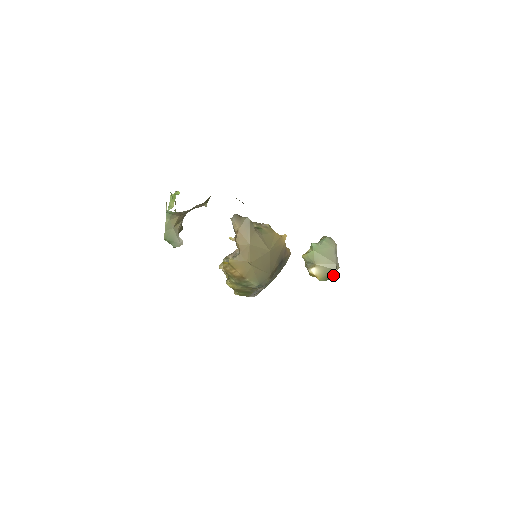
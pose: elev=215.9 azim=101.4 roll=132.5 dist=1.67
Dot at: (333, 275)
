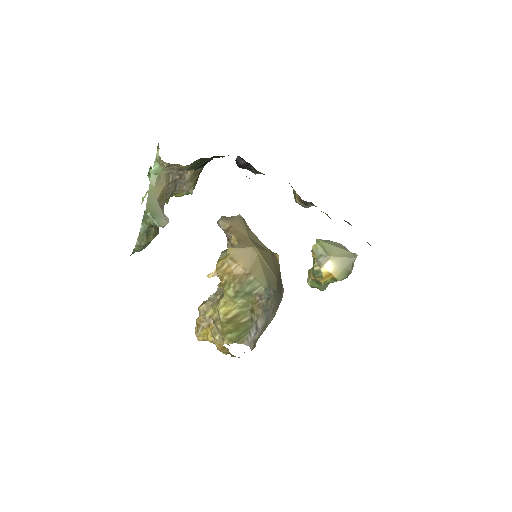
Dot at: (351, 270)
